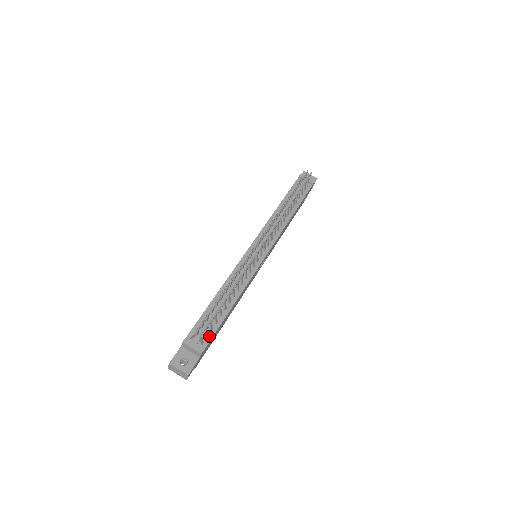
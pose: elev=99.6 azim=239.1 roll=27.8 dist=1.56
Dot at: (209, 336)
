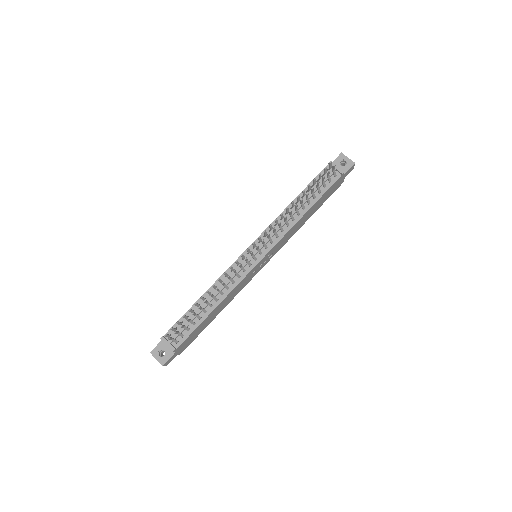
Dot at: (185, 336)
